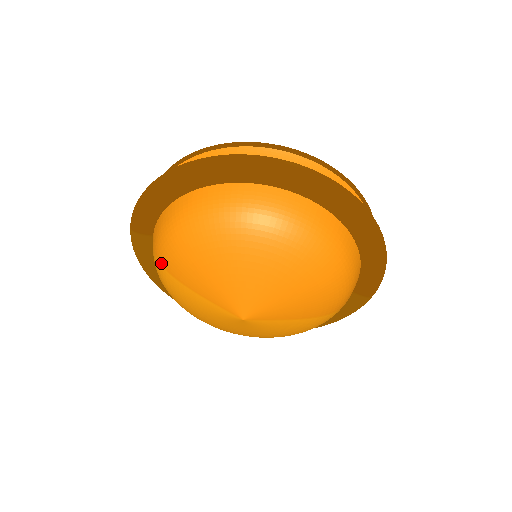
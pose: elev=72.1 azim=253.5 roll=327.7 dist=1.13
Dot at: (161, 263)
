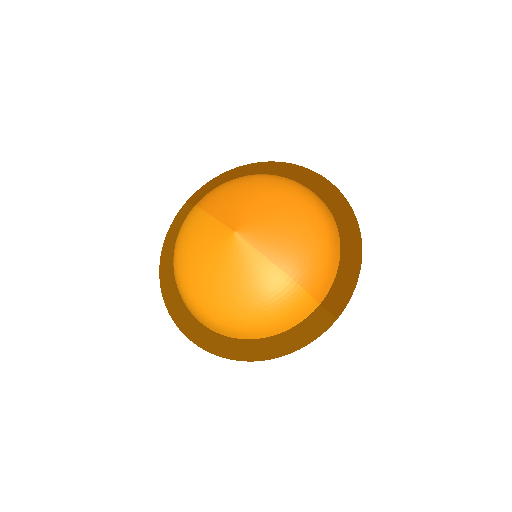
Dot at: (197, 204)
